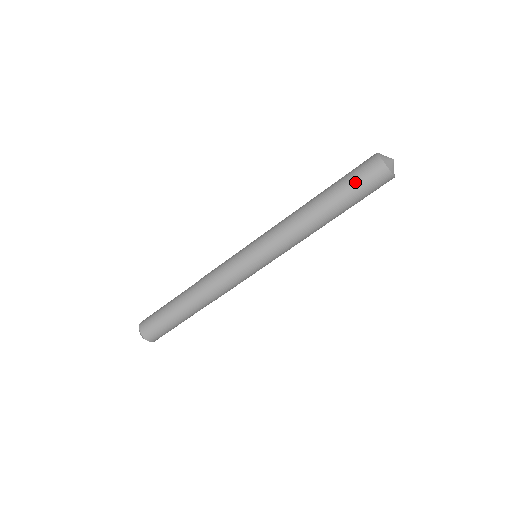
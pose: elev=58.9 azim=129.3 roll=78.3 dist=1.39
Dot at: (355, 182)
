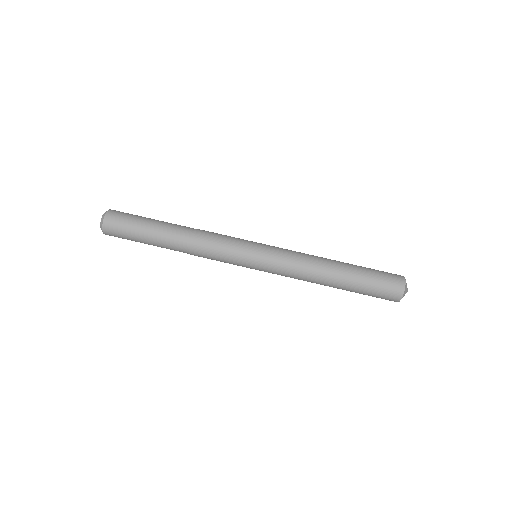
Dot at: (376, 277)
